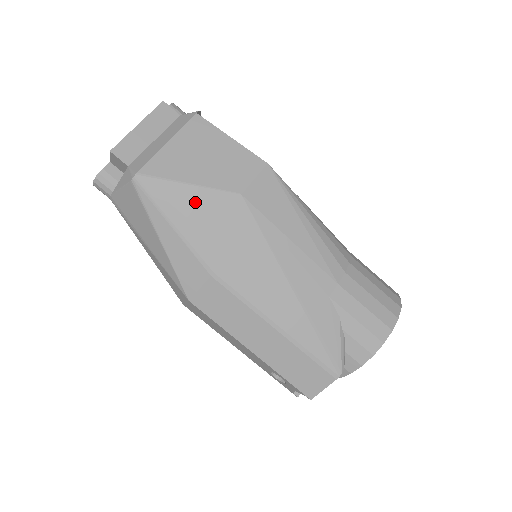
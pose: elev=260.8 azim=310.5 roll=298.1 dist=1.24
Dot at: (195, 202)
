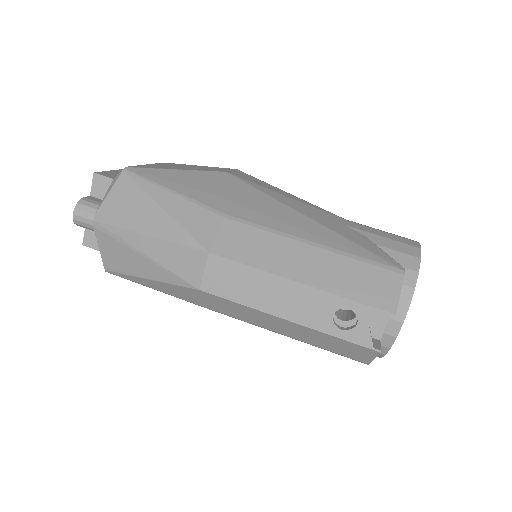
Dot at: (187, 177)
